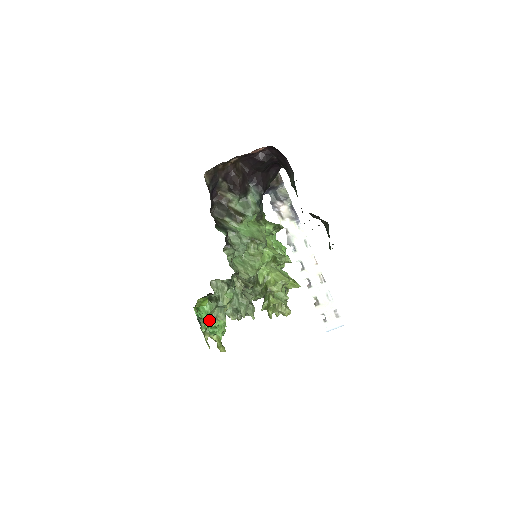
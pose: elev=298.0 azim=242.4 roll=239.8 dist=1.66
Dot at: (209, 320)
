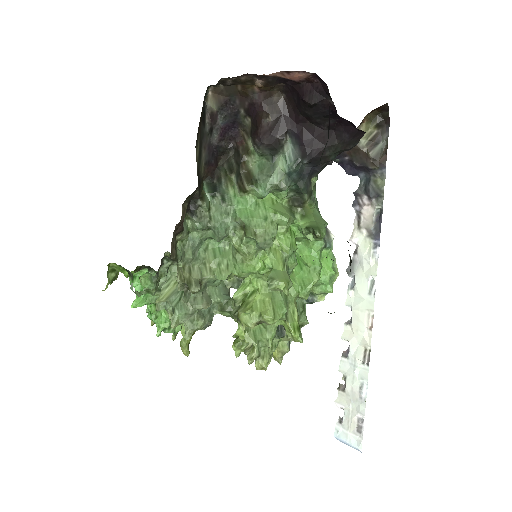
Dot at: (140, 300)
